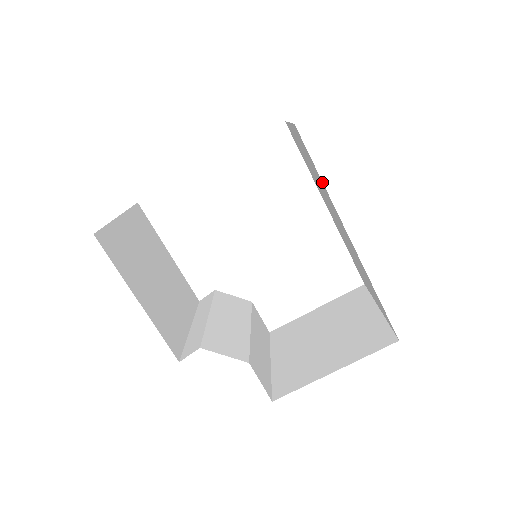
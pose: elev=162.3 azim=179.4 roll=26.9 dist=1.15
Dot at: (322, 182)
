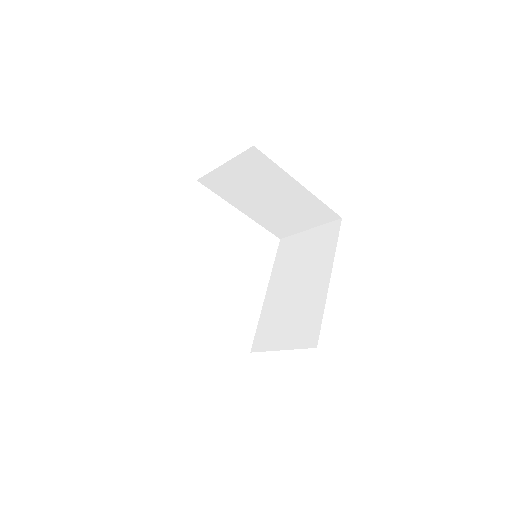
Dot at: (335, 246)
